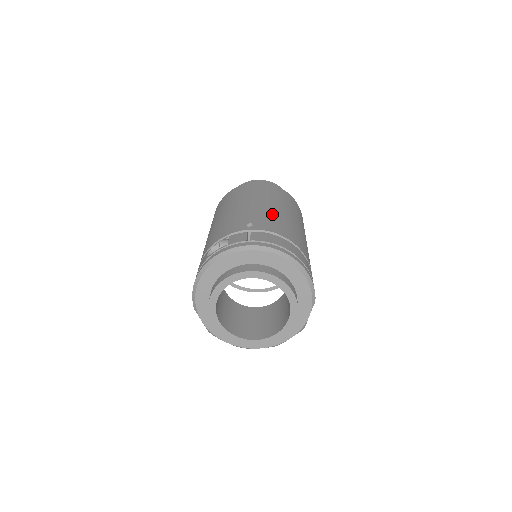
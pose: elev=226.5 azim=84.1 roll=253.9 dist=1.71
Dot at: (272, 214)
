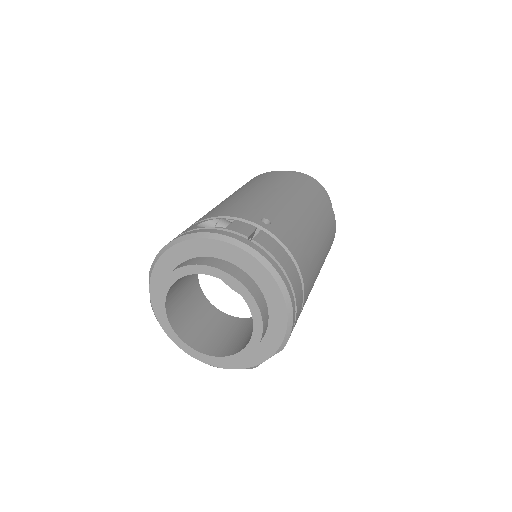
Dot at: (299, 224)
